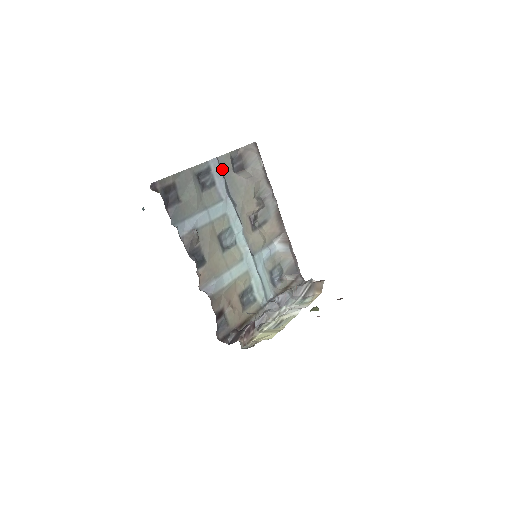
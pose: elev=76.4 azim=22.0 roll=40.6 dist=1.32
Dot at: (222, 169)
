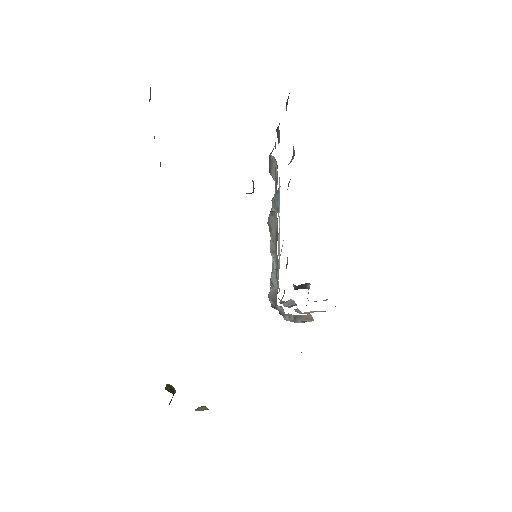
Dot at: occluded
